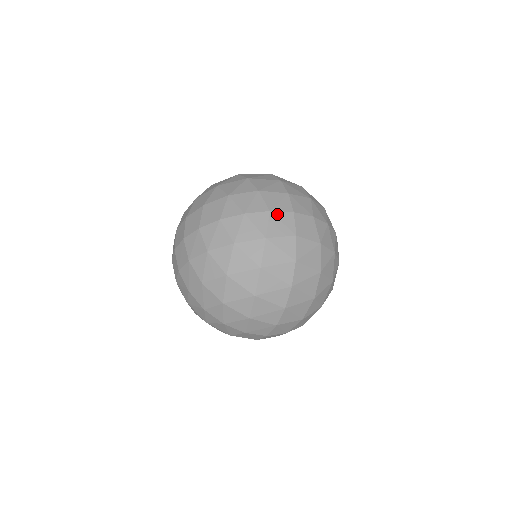
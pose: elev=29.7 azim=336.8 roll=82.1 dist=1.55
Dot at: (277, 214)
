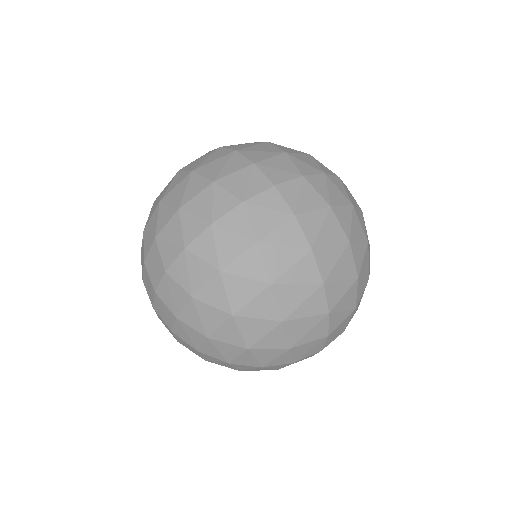
Dot at: (254, 201)
